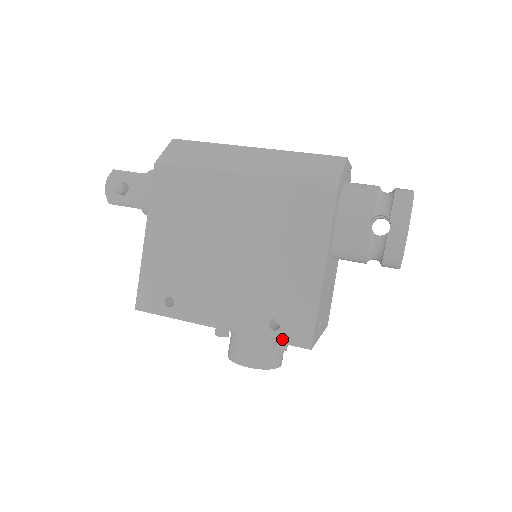
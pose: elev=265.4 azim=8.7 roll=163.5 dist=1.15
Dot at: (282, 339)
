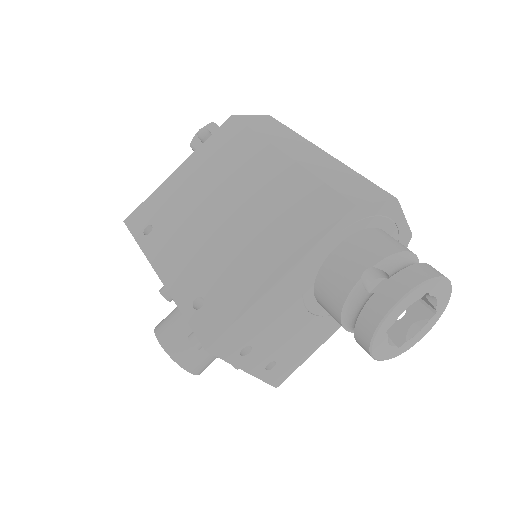
Dot at: (193, 321)
